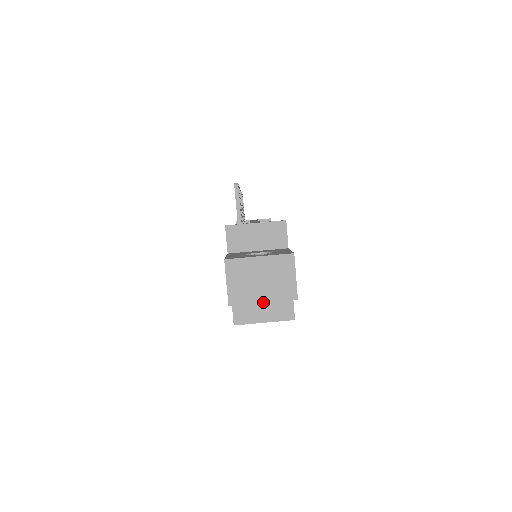
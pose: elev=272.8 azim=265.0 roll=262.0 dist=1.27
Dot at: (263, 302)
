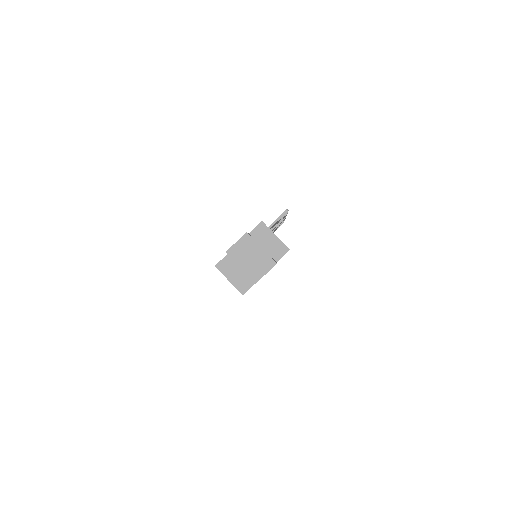
Dot at: (241, 268)
